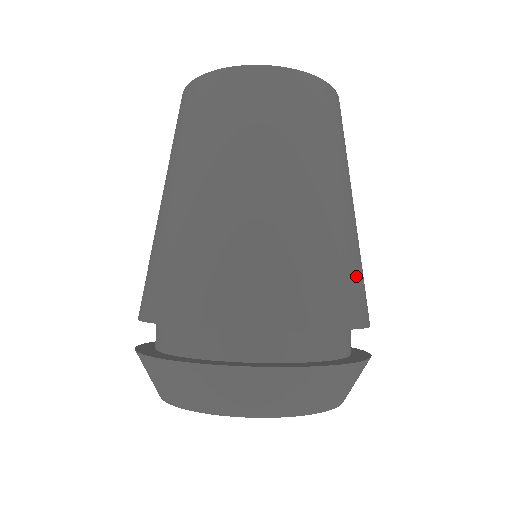
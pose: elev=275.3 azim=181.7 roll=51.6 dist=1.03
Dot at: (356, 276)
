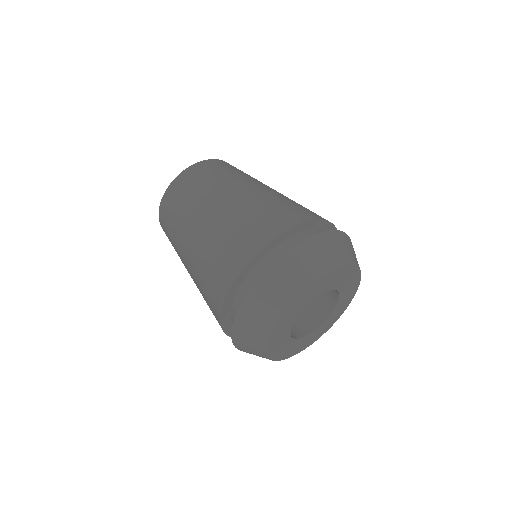
Dot at: (274, 210)
